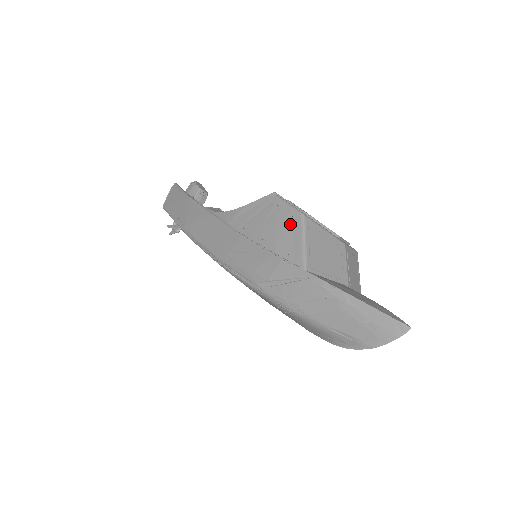
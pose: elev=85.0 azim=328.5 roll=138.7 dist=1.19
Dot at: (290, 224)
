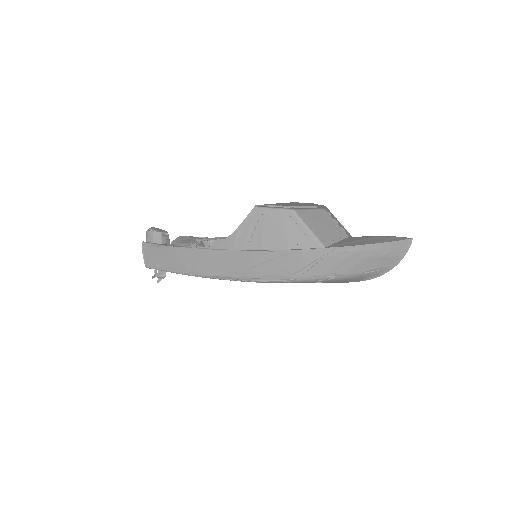
Dot at: (287, 222)
